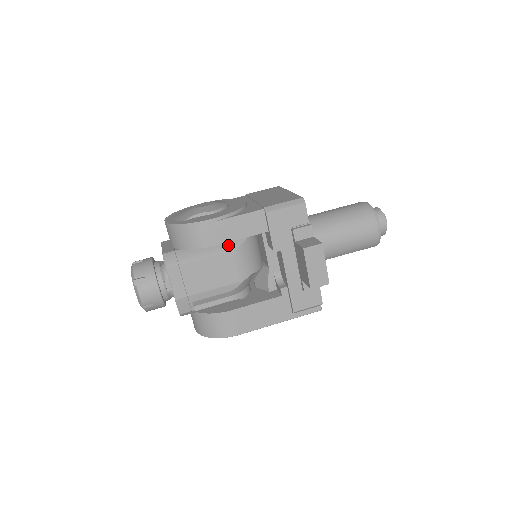
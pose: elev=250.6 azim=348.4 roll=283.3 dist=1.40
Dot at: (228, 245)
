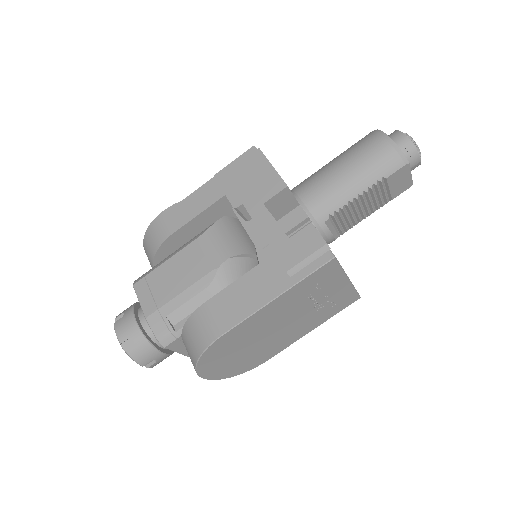
Dot at: (195, 237)
